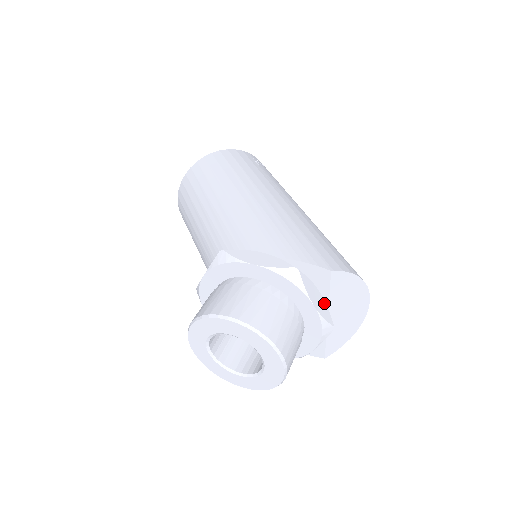
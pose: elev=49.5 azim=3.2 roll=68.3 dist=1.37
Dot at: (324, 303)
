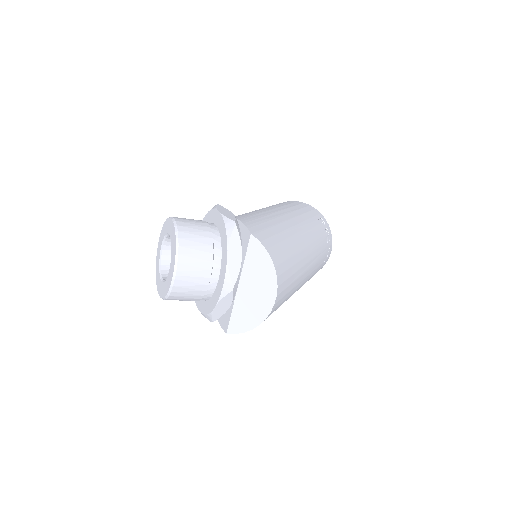
Dot at: (239, 265)
